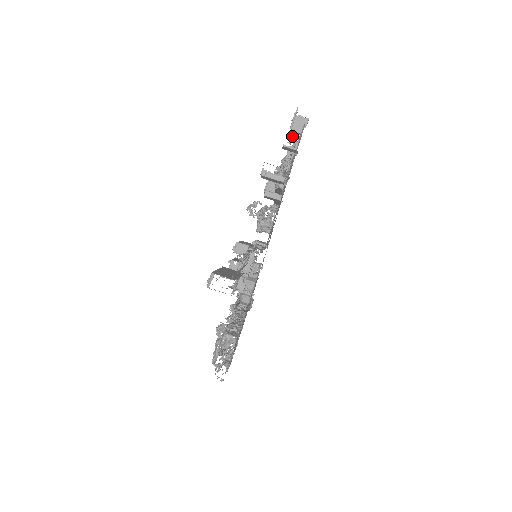
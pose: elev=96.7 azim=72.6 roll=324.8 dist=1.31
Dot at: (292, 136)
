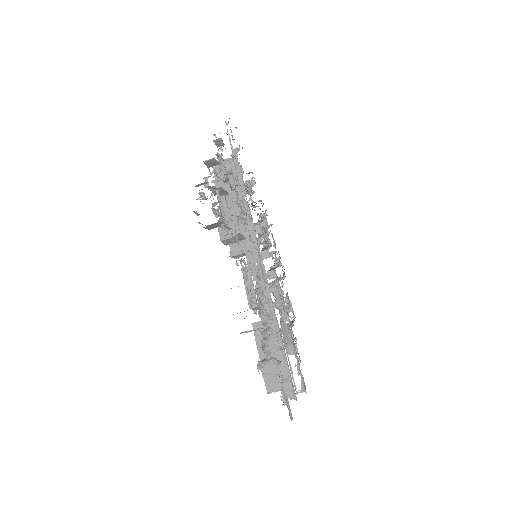
Dot at: (204, 197)
